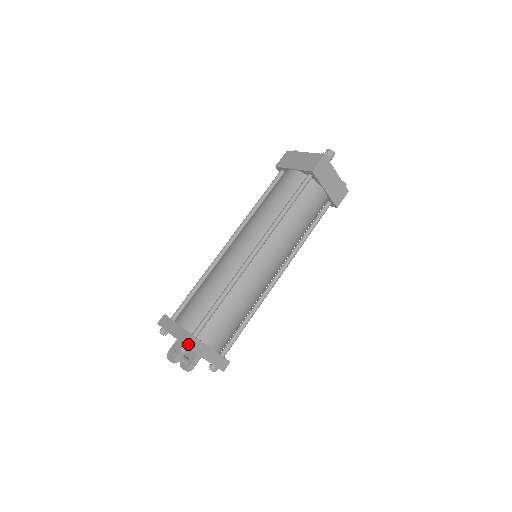
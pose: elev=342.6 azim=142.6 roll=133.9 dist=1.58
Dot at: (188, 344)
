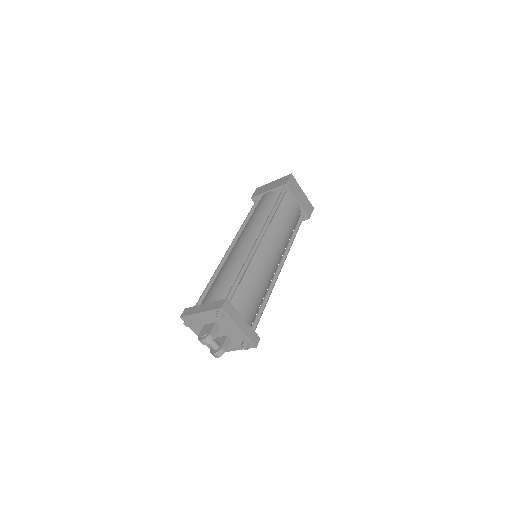
Dot at: (224, 306)
